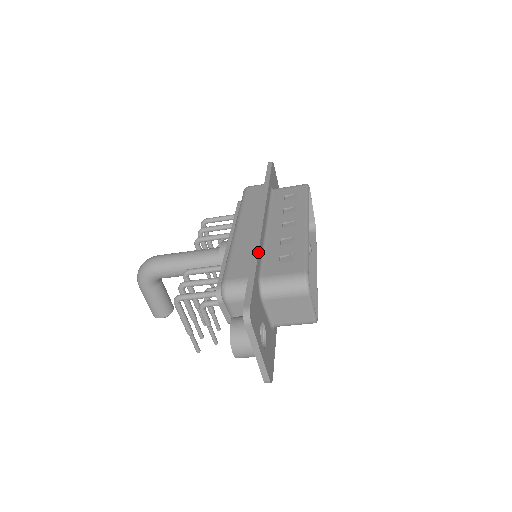
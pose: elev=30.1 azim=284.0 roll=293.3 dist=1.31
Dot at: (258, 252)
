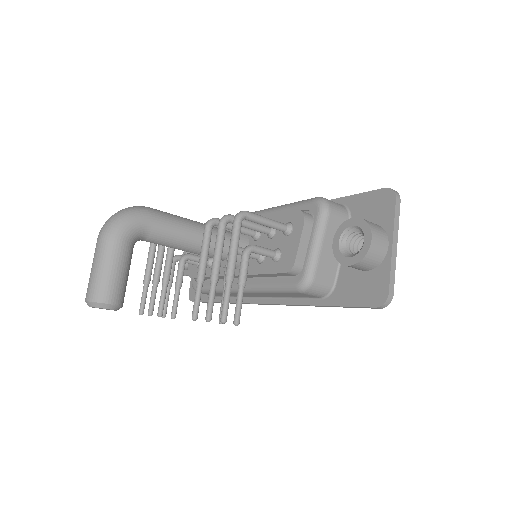
Dot at: occluded
